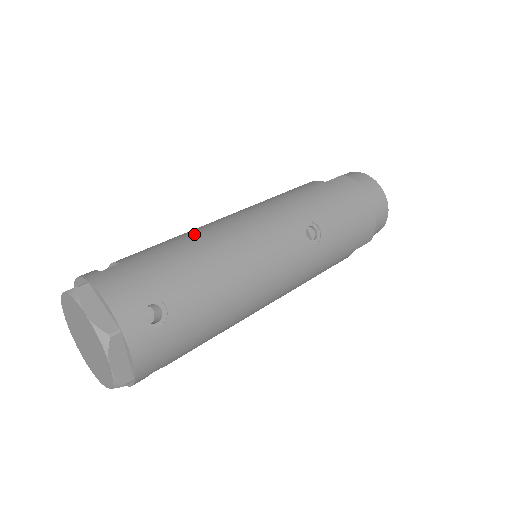
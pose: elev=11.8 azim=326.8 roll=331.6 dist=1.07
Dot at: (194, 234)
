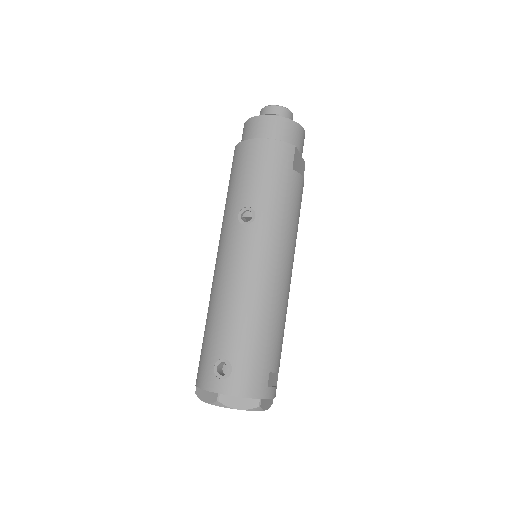
Dot at: (209, 302)
